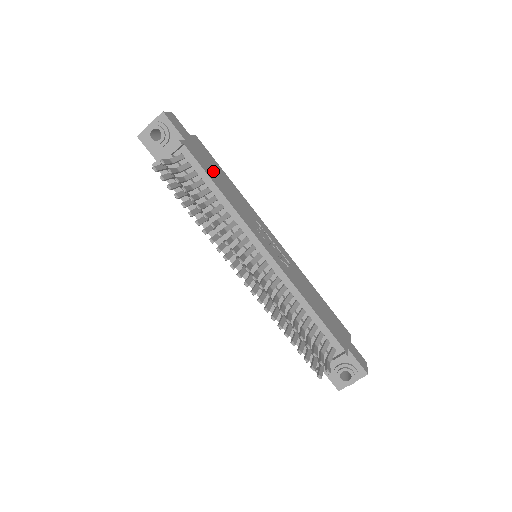
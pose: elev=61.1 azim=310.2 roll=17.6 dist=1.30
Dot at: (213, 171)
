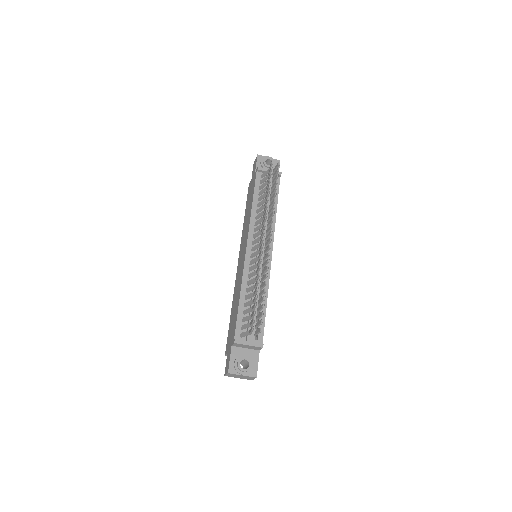
Dot at: occluded
